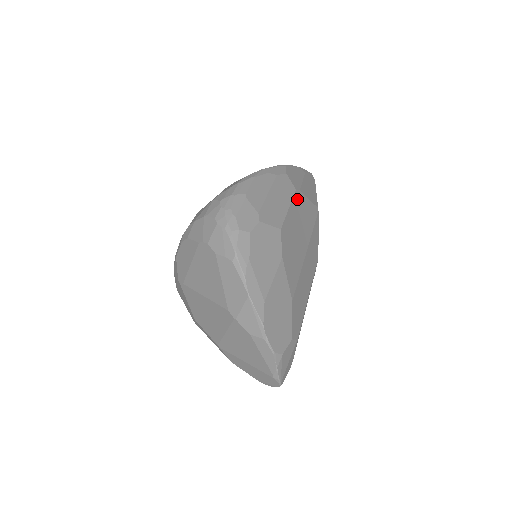
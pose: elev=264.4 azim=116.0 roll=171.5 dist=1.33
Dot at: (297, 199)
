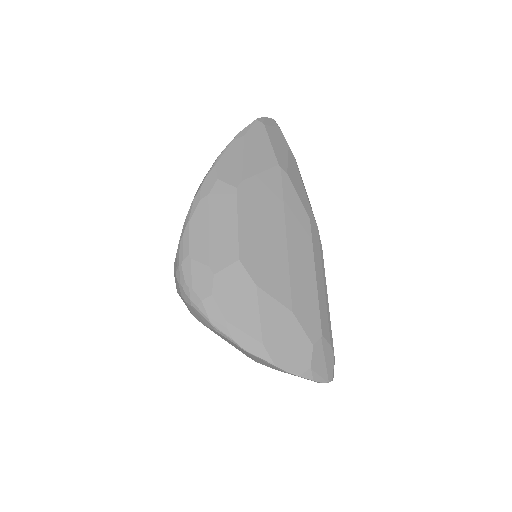
Dot at: (243, 196)
